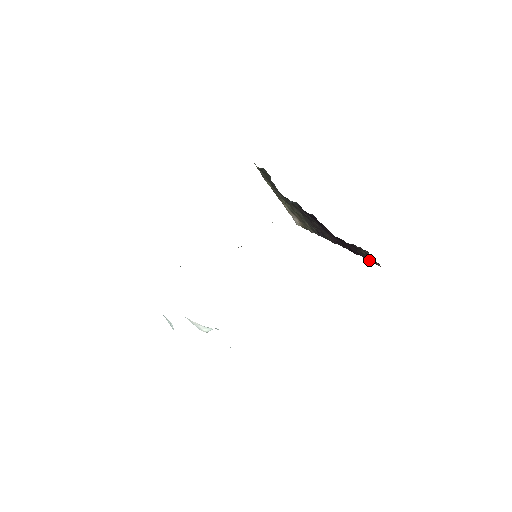
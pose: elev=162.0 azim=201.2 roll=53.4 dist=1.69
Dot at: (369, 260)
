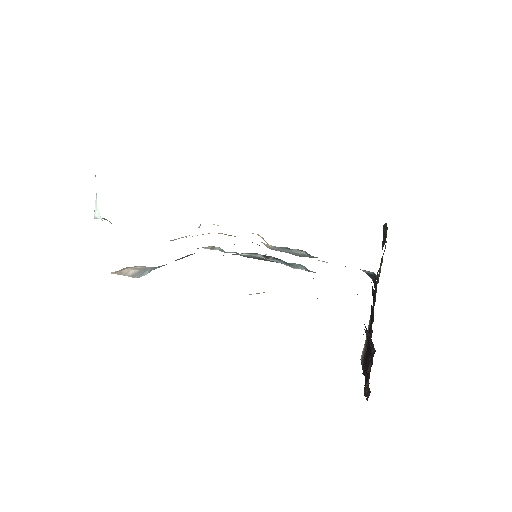
Dot at: (366, 385)
